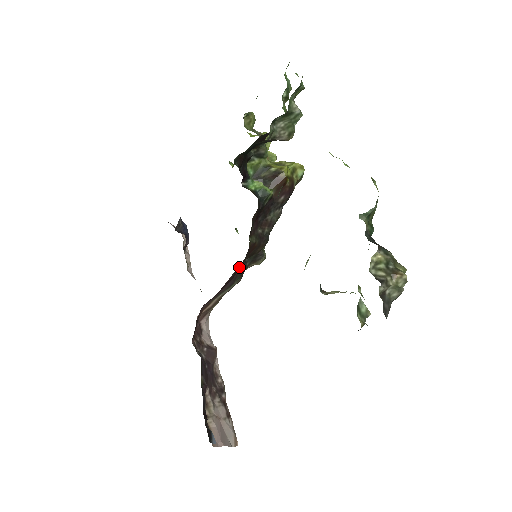
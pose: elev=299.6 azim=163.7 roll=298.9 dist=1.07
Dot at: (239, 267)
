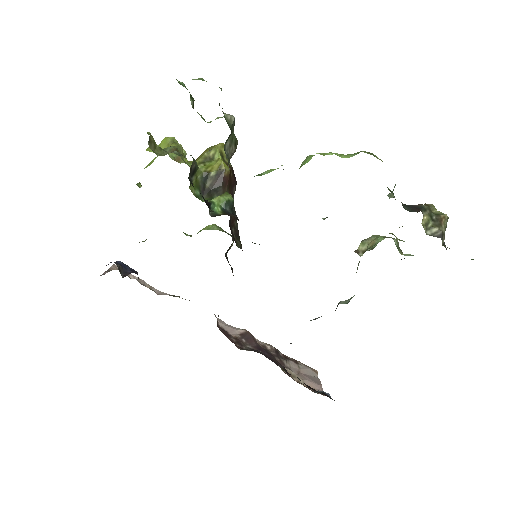
Dot at: occluded
